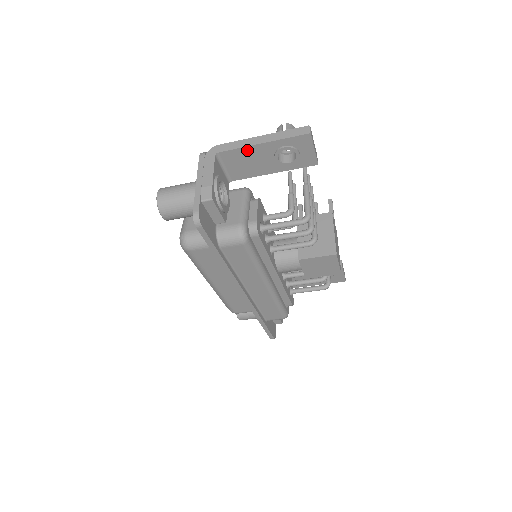
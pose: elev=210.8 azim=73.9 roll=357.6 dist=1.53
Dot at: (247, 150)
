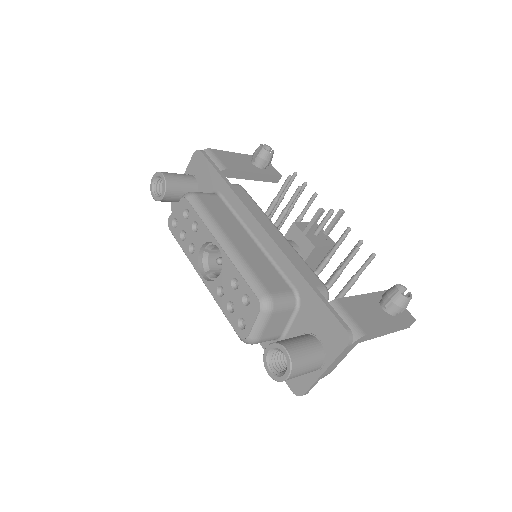
Dot at: occluded
